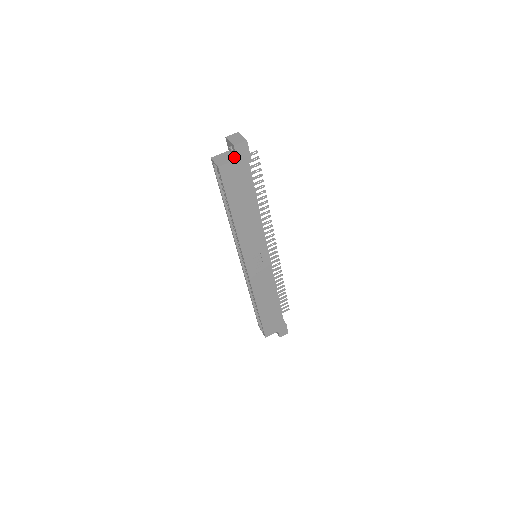
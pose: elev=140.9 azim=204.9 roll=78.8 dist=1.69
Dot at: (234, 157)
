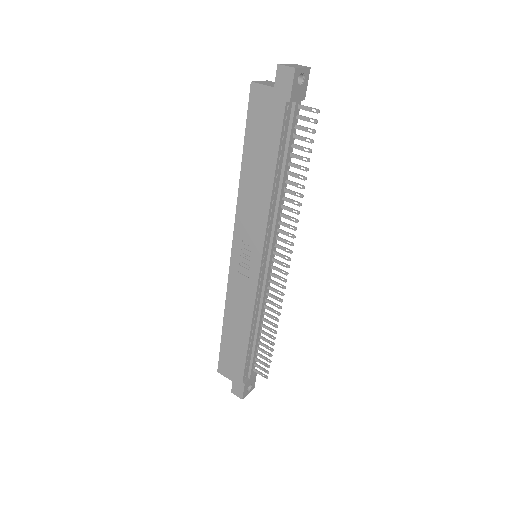
Dot at: (277, 86)
